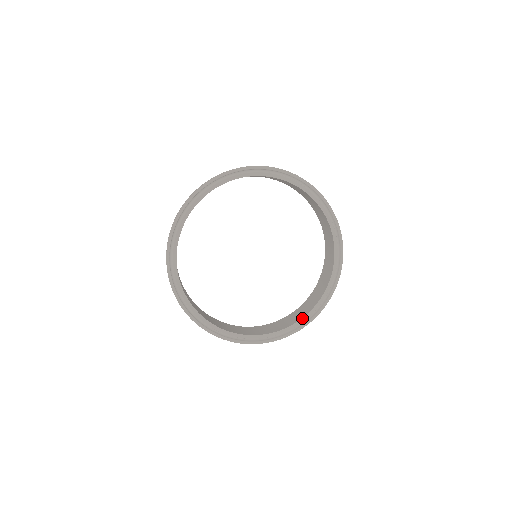
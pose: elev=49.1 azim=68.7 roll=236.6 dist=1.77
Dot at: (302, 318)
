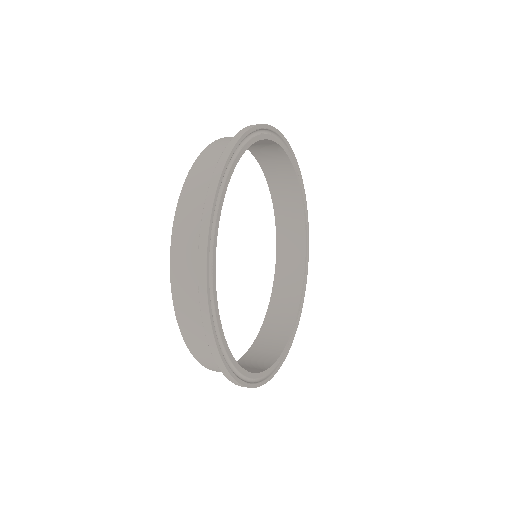
Dot at: (280, 355)
